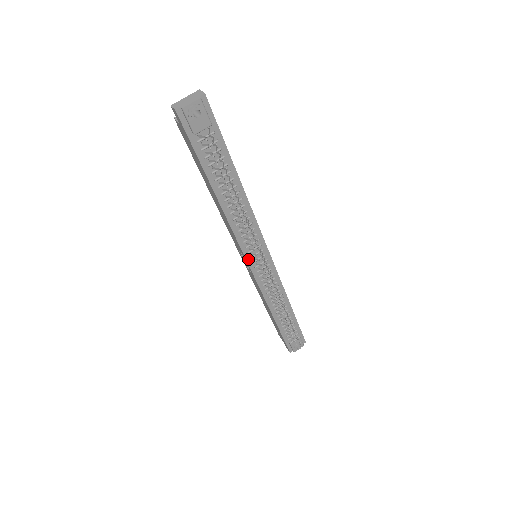
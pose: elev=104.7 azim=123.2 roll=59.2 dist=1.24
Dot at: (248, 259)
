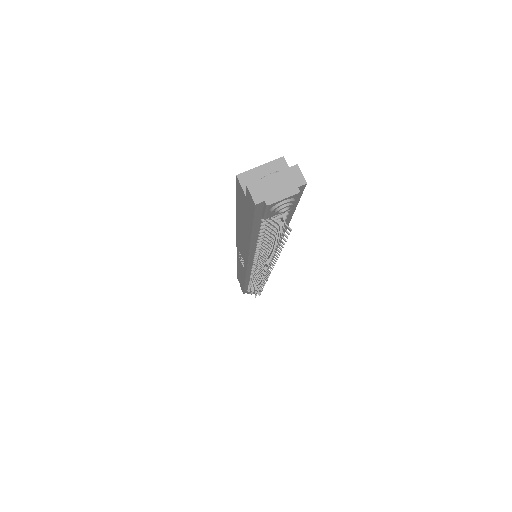
Dot at: (249, 267)
